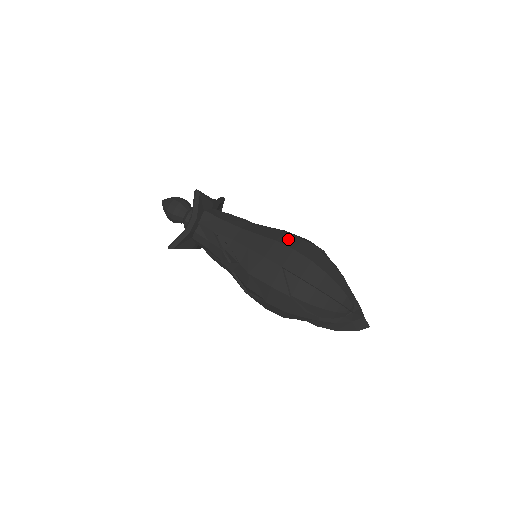
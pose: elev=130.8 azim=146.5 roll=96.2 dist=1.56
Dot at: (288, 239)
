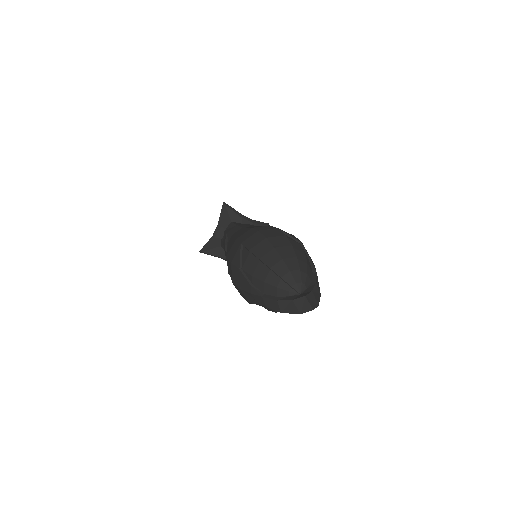
Dot at: (264, 227)
